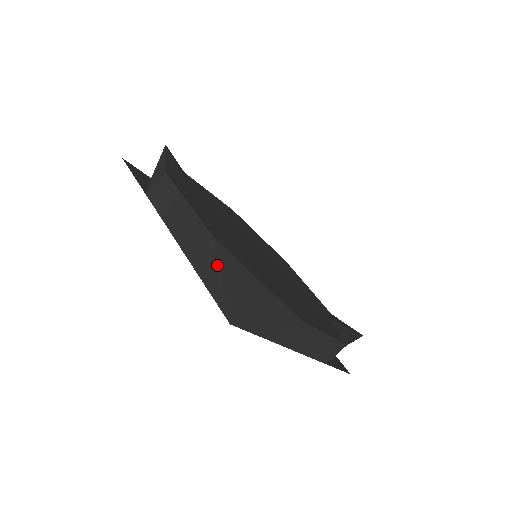
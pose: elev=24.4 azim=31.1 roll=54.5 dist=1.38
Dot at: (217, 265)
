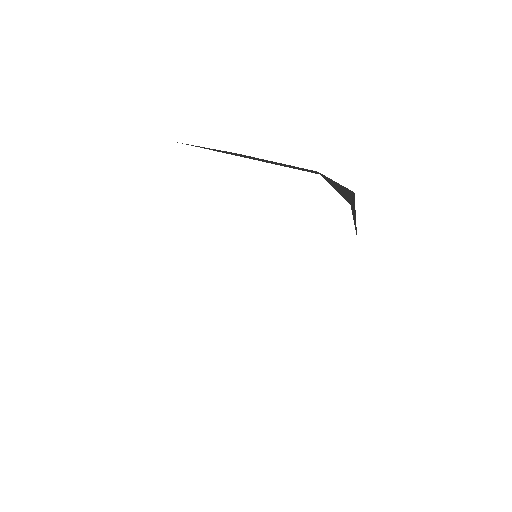
Dot at: occluded
